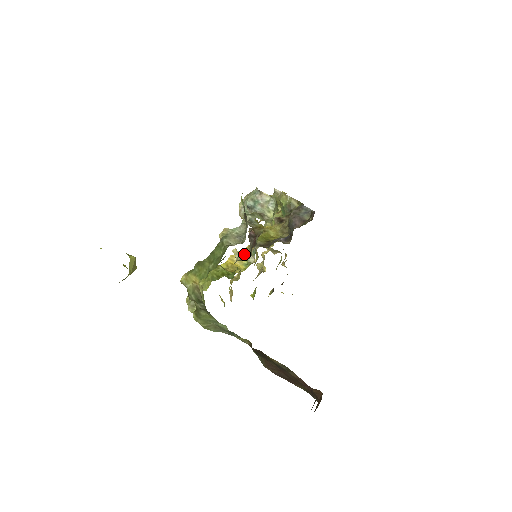
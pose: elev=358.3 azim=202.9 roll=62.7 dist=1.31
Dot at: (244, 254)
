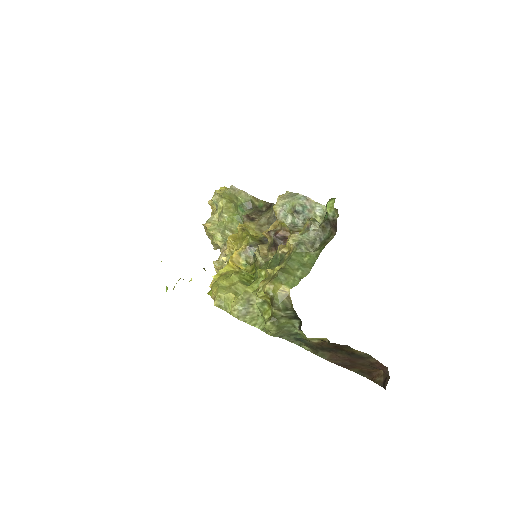
Dot at: (241, 254)
